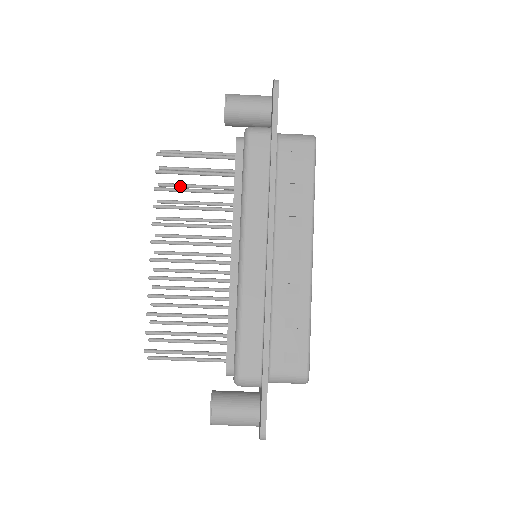
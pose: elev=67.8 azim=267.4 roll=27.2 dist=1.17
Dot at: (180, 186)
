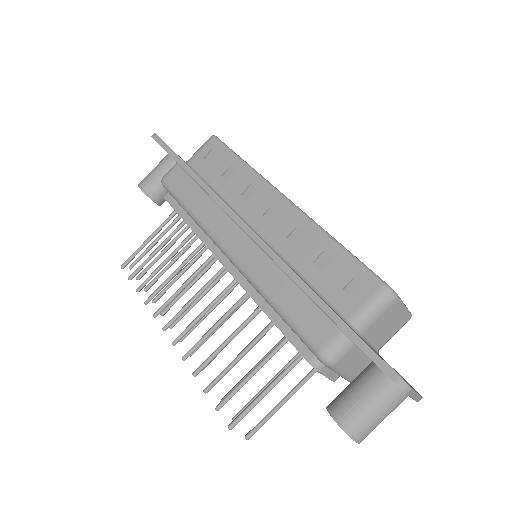
Dot at: (160, 274)
